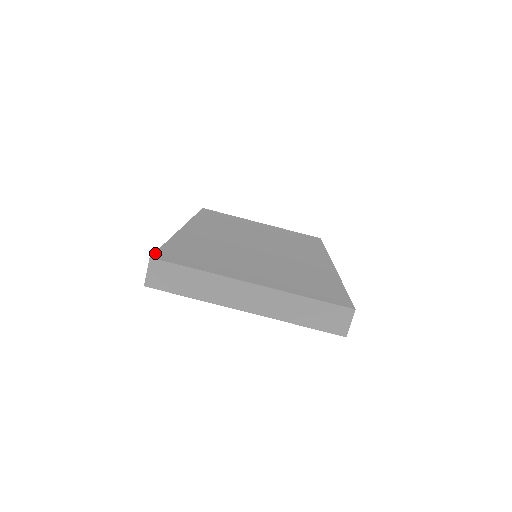
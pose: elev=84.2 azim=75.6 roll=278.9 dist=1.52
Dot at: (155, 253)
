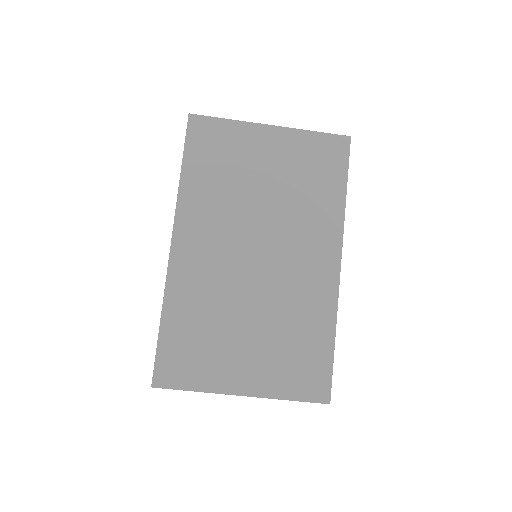
Dot at: (154, 373)
